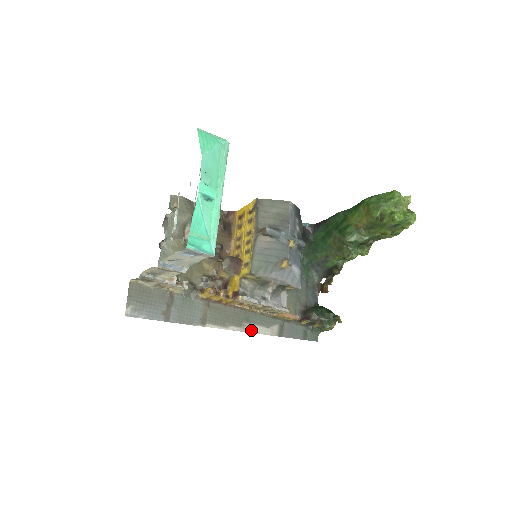
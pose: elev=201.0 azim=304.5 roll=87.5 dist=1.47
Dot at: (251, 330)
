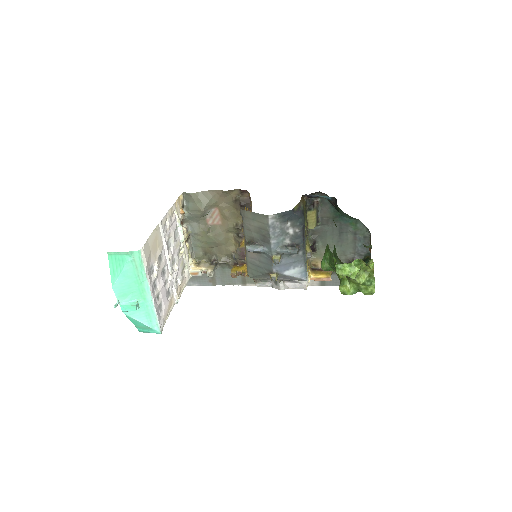
Dot at: occluded
